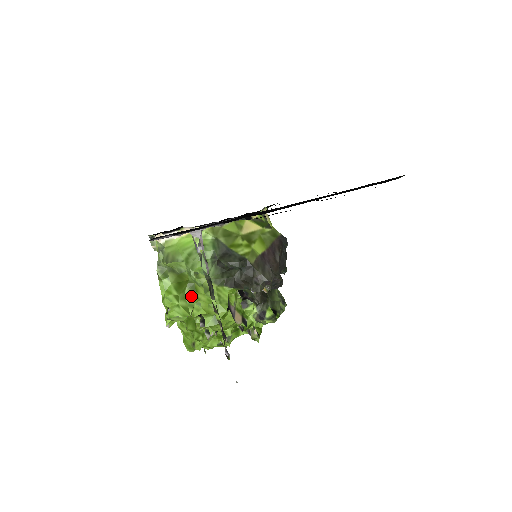
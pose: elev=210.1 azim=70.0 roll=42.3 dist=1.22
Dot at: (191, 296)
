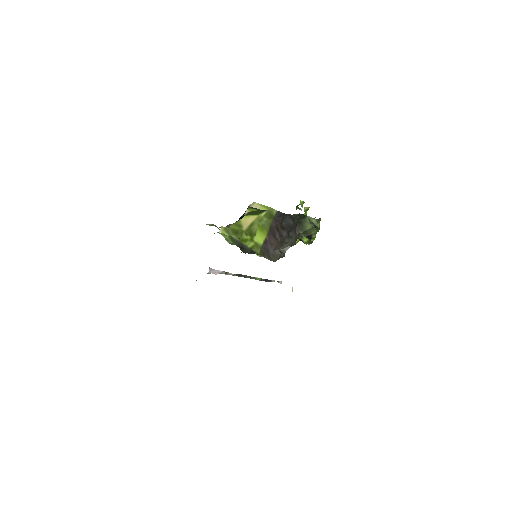
Dot at: occluded
